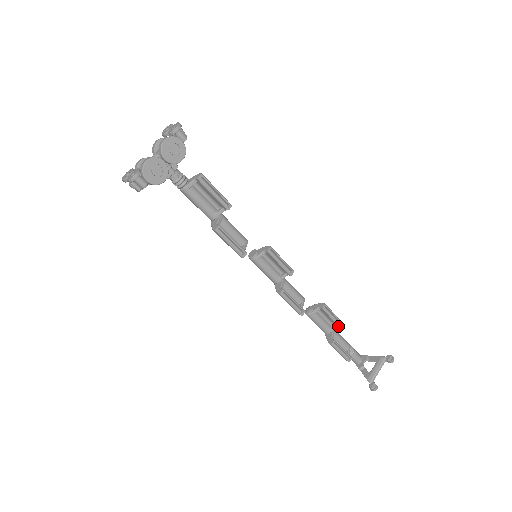
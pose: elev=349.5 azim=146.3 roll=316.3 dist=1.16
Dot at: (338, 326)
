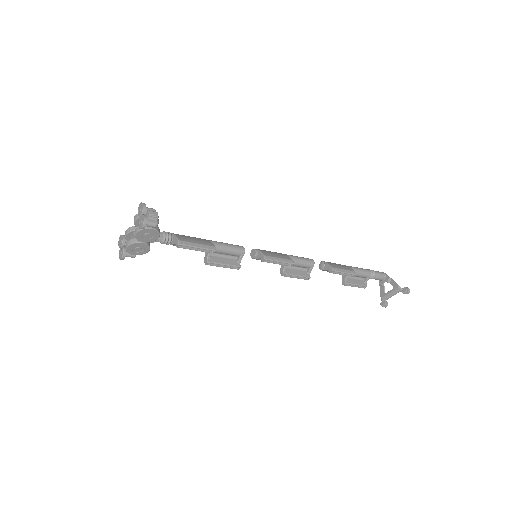
Dot at: (351, 275)
